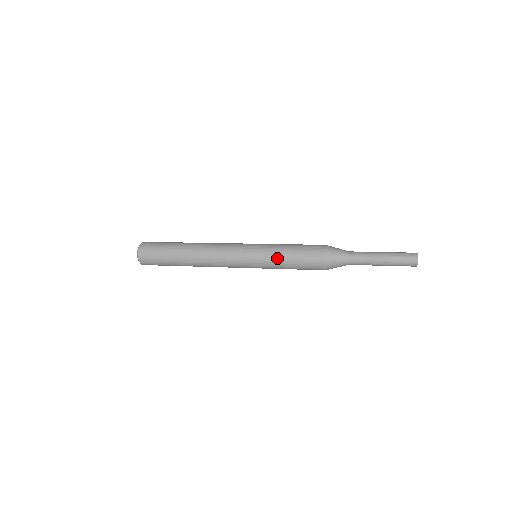
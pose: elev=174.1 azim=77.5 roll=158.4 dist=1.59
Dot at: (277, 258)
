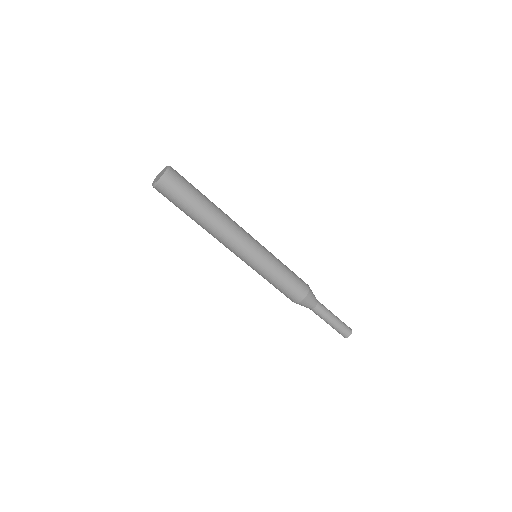
Dot at: (279, 268)
